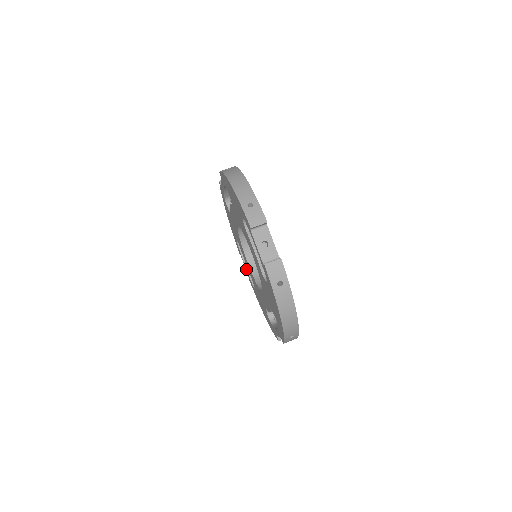
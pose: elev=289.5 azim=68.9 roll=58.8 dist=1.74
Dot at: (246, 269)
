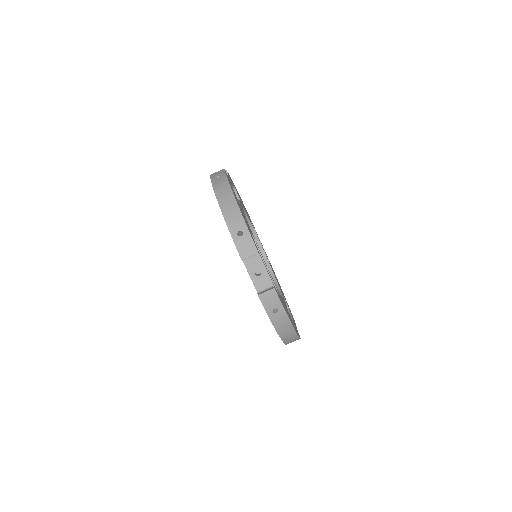
Dot at: occluded
